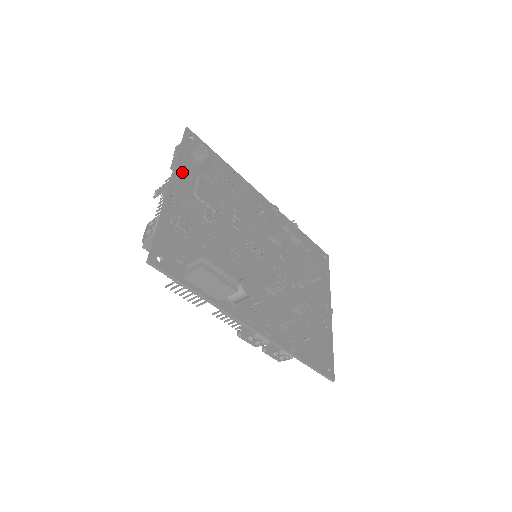
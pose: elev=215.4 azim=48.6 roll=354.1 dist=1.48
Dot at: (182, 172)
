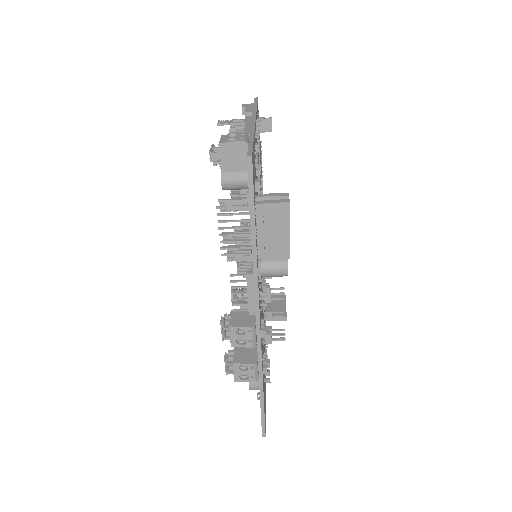
Dot at: occluded
